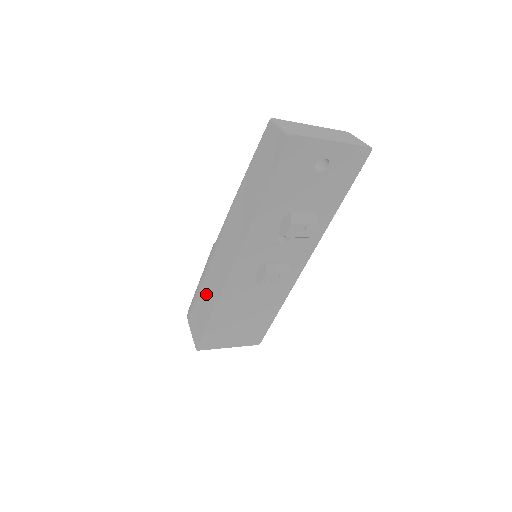
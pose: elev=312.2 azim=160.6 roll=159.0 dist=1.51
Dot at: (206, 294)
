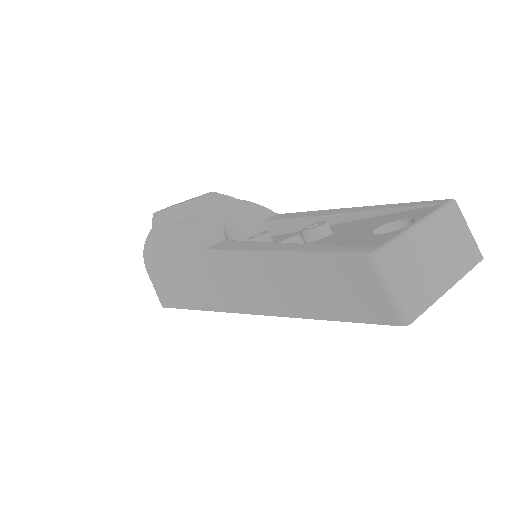
Dot at: (184, 284)
